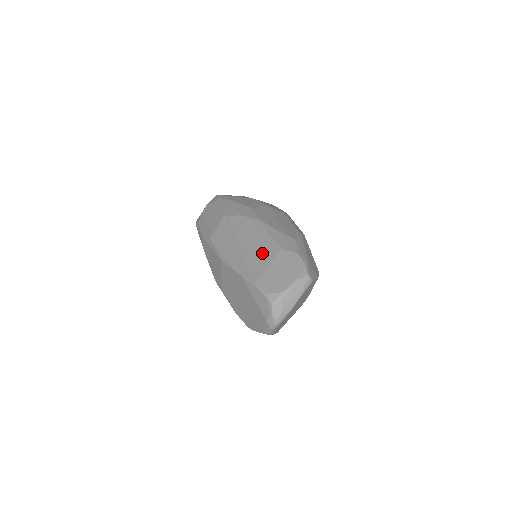
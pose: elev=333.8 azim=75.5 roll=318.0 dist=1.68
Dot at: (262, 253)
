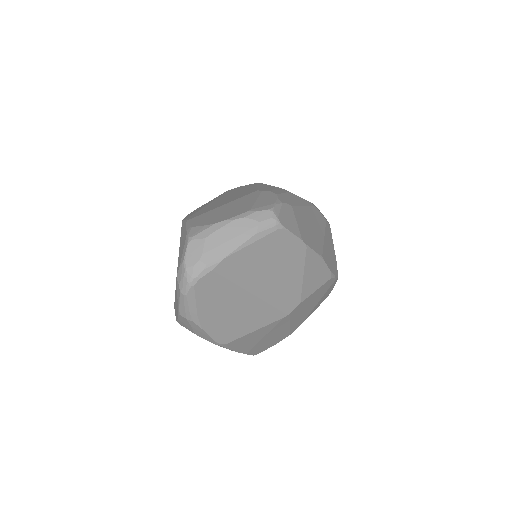
Dot at: (229, 199)
